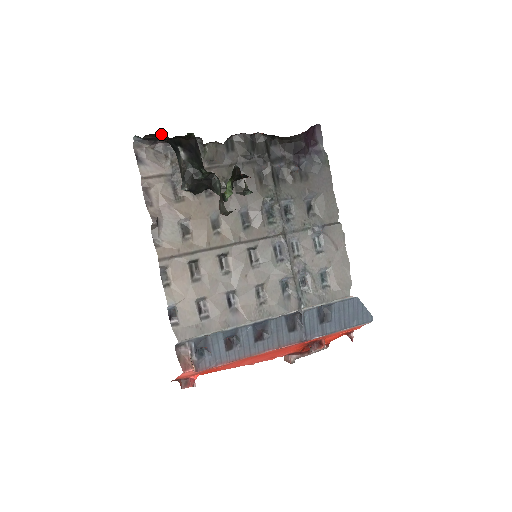
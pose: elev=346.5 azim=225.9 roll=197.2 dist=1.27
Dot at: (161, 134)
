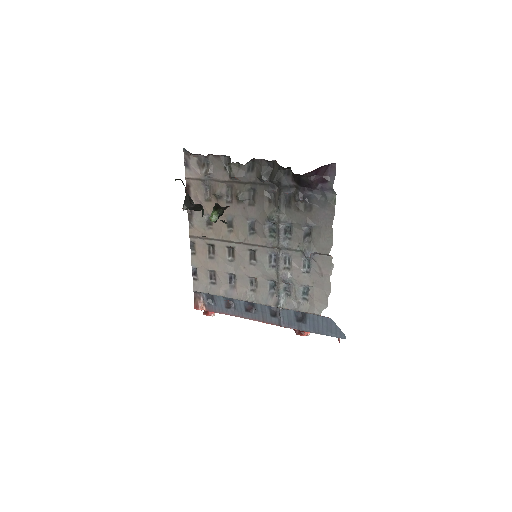
Dot at: occluded
